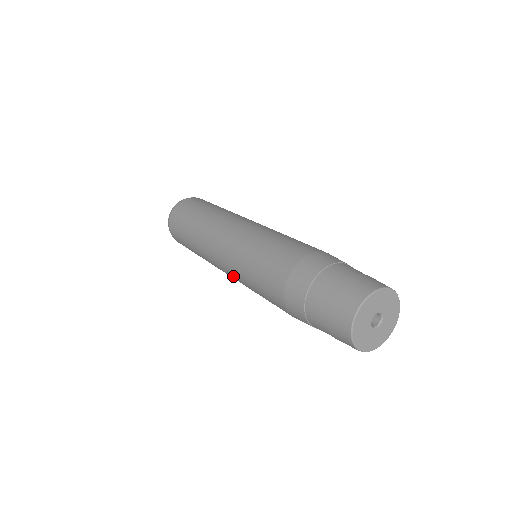
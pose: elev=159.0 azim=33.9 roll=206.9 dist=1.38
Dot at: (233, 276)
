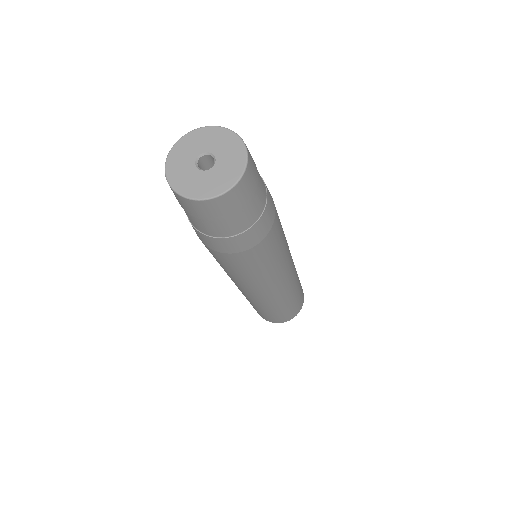
Dot at: (232, 280)
